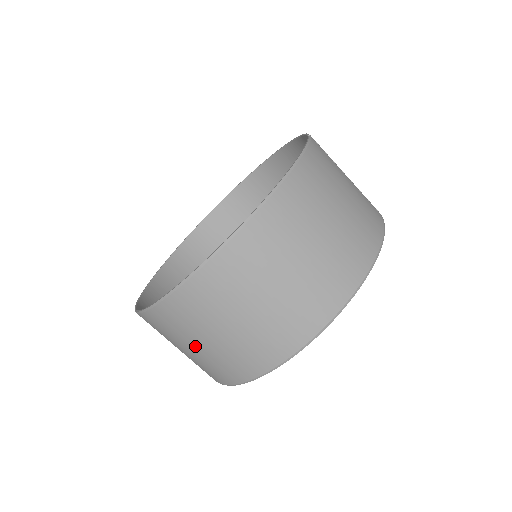
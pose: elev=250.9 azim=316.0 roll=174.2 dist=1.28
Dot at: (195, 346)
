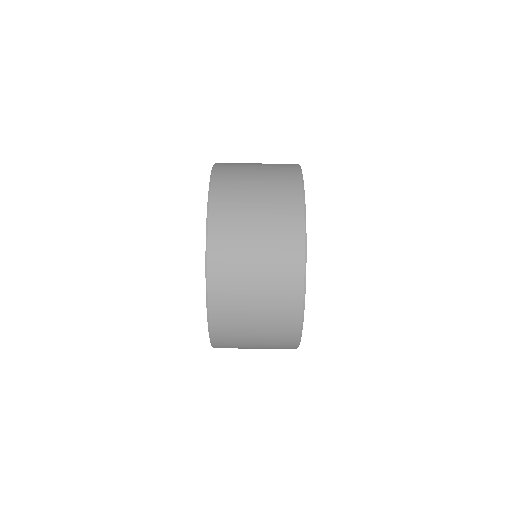
Dot at: (255, 241)
